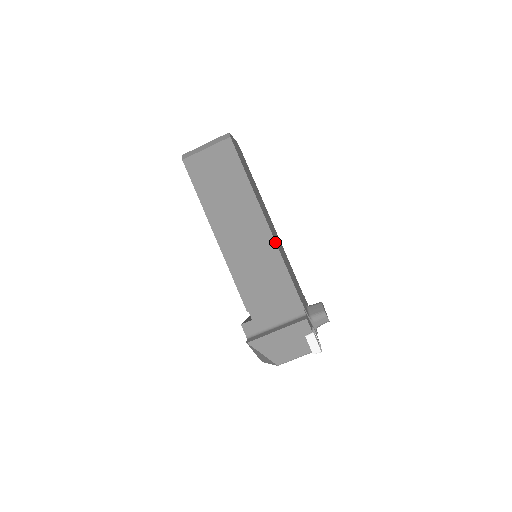
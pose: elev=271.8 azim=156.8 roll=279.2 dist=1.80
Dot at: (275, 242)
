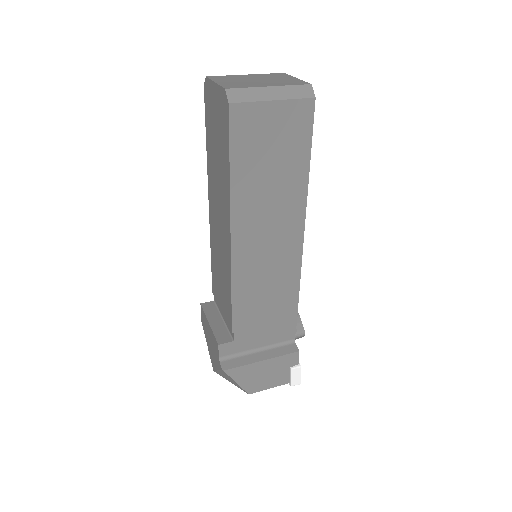
Dot at: (301, 260)
